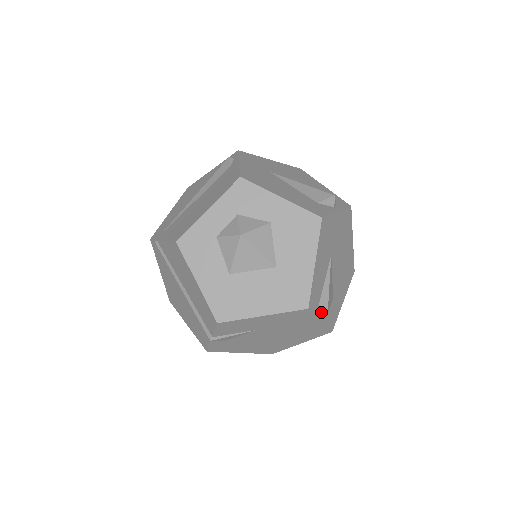
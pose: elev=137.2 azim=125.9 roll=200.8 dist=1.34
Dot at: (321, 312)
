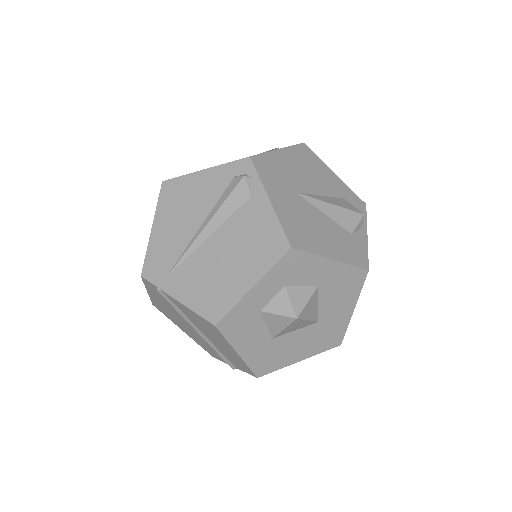
Dot at: occluded
